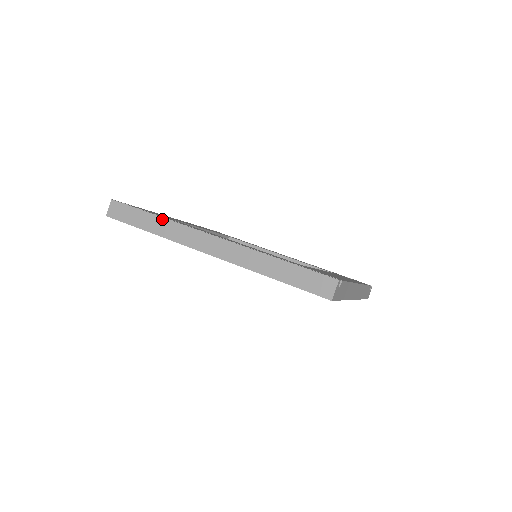
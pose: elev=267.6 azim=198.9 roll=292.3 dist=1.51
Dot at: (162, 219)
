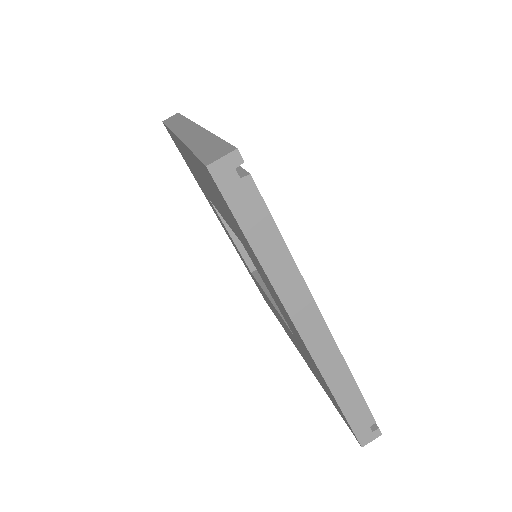
Dot at: (185, 119)
